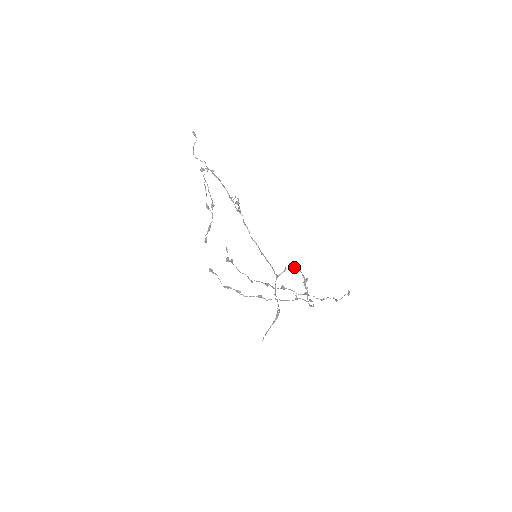
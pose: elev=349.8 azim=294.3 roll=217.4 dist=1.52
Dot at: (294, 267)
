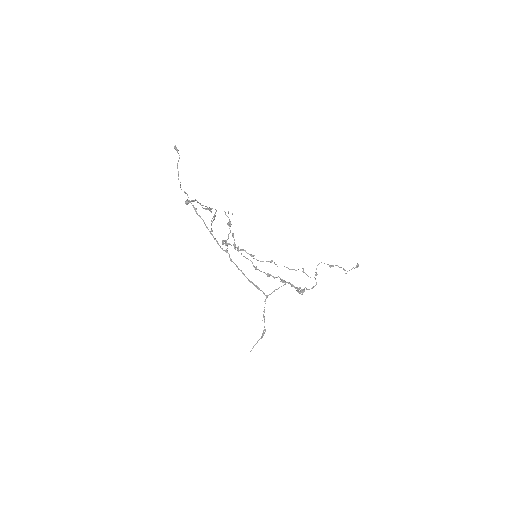
Dot at: (285, 284)
